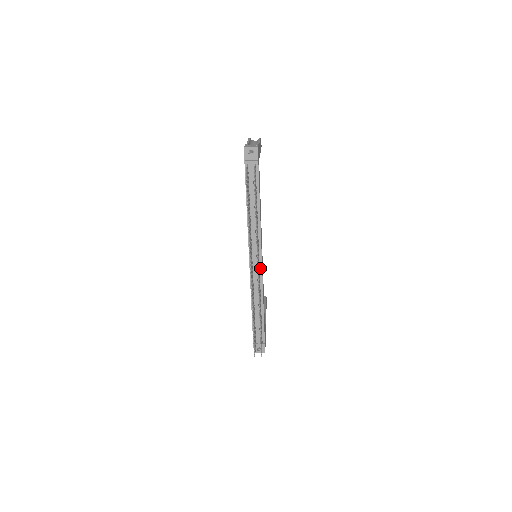
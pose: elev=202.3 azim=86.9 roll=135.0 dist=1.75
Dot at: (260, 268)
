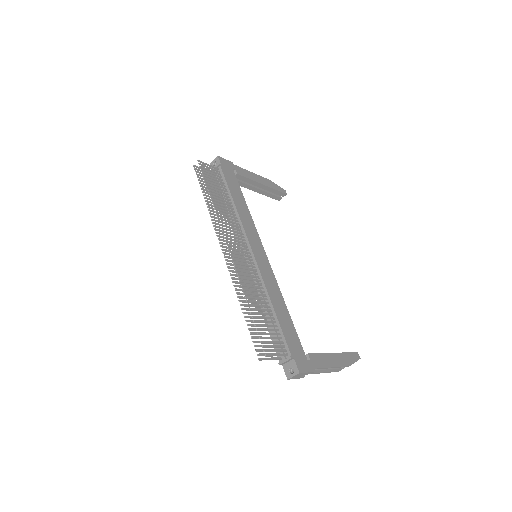
Dot at: (253, 259)
